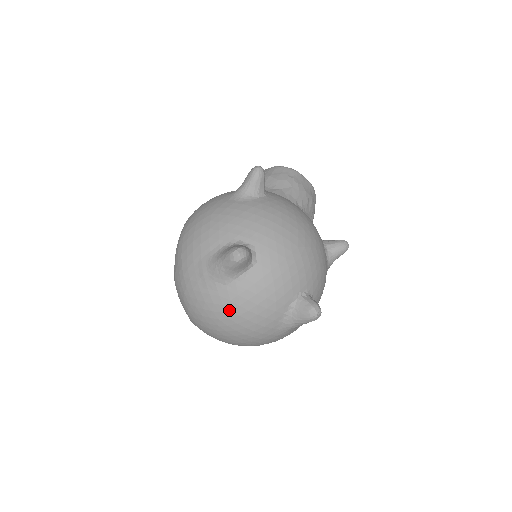
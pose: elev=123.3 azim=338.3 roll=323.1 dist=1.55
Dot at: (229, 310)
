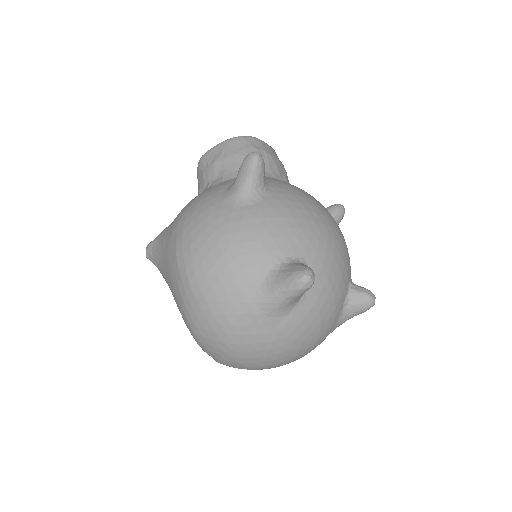
Dot at: (292, 340)
